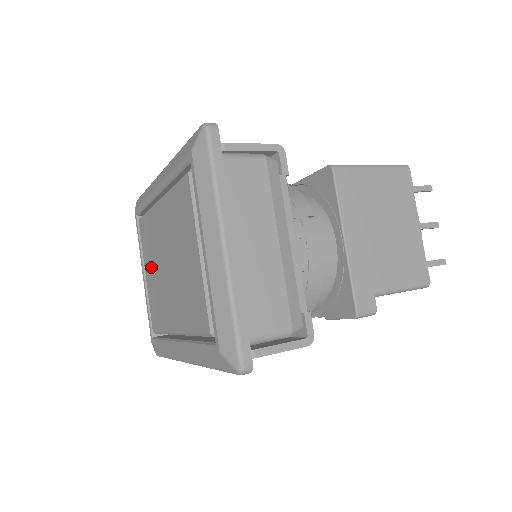
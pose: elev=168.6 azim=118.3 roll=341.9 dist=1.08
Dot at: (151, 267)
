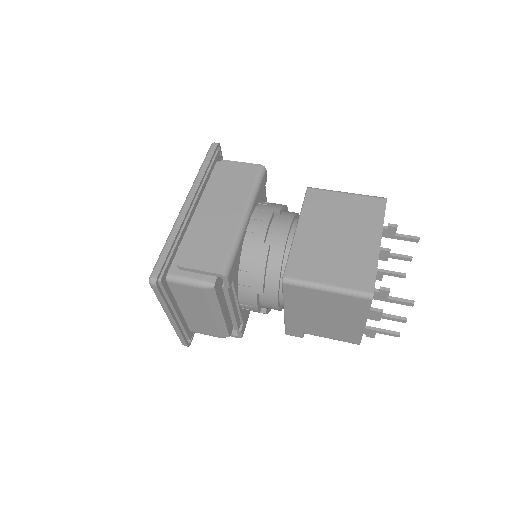
Dot at: occluded
